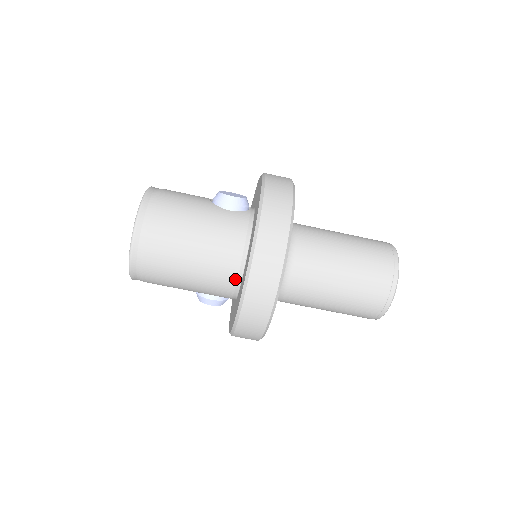
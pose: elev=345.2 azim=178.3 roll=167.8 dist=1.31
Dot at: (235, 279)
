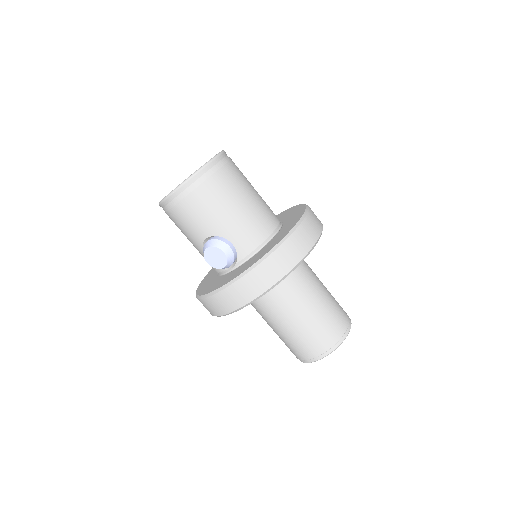
Dot at: (270, 233)
